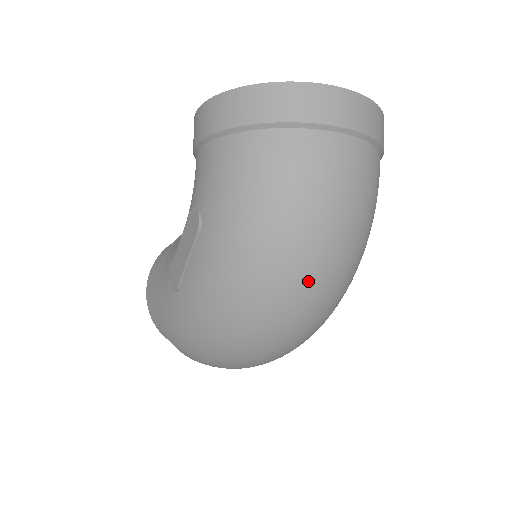
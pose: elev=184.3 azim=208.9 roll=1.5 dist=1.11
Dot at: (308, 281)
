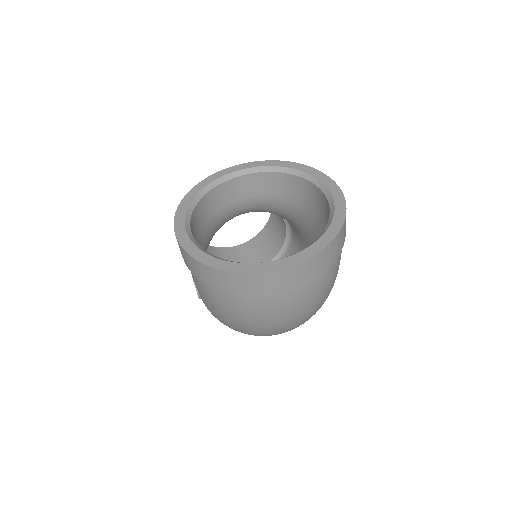
Dot at: occluded
